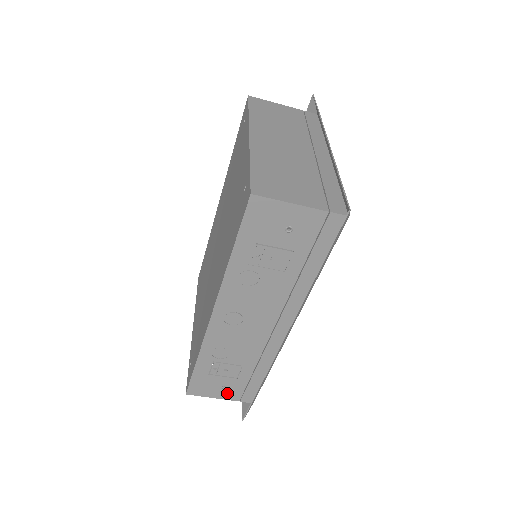
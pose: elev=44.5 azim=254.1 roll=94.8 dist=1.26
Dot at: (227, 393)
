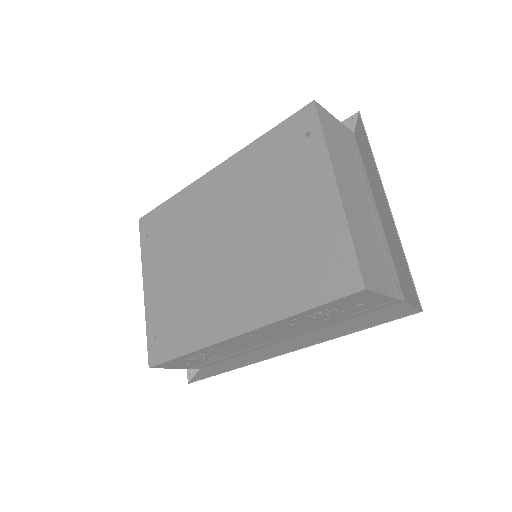
Dot at: (187, 366)
